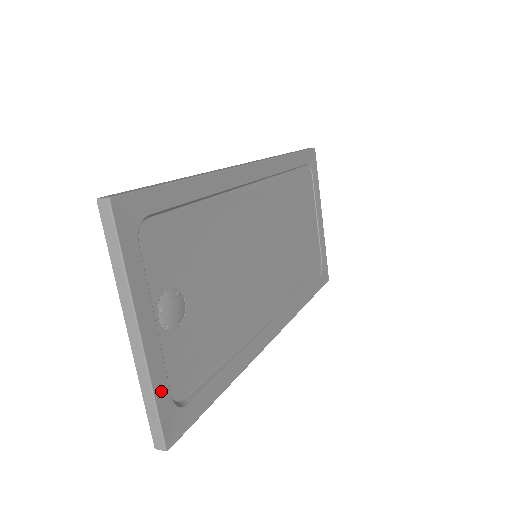
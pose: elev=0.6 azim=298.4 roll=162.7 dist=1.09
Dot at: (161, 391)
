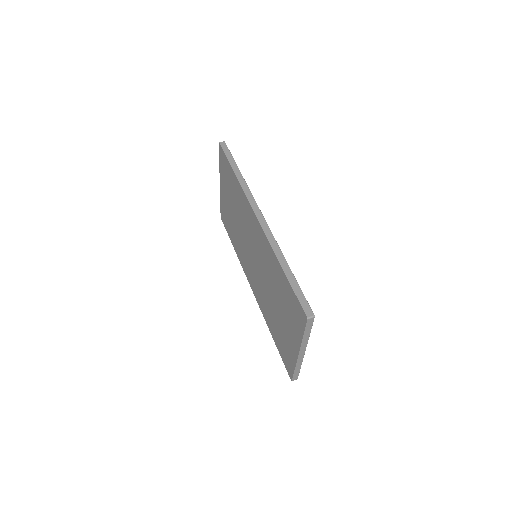
Dot at: occluded
